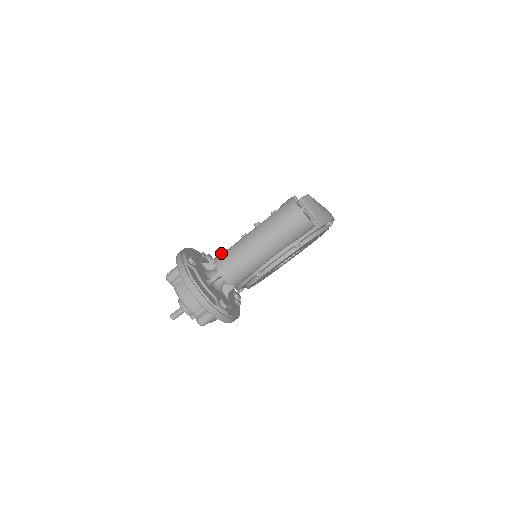
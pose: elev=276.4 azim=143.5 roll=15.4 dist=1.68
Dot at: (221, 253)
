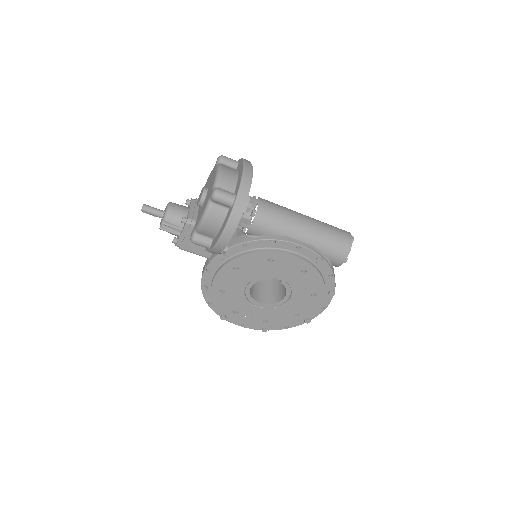
Dot at: occluded
